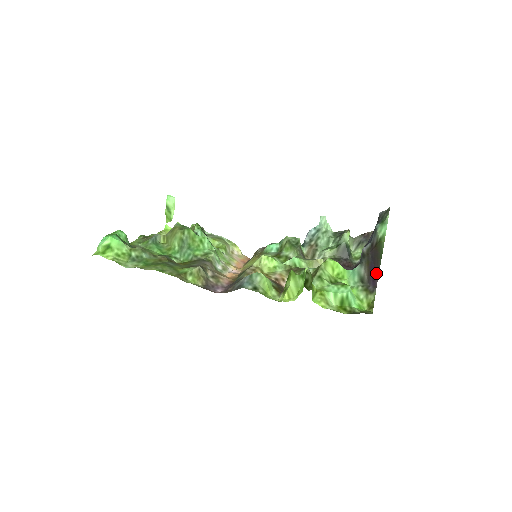
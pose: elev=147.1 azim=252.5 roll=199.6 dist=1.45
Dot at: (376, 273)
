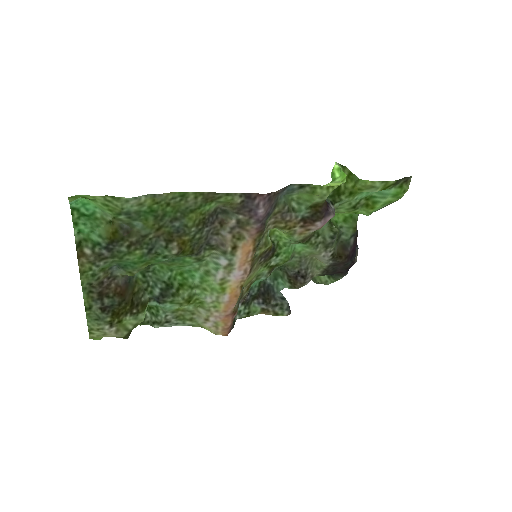
Dot at: occluded
